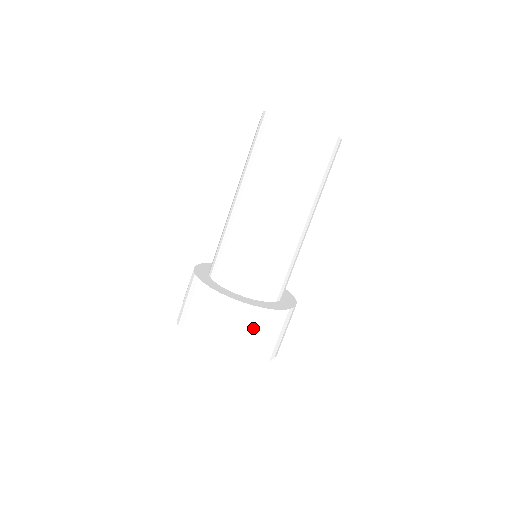
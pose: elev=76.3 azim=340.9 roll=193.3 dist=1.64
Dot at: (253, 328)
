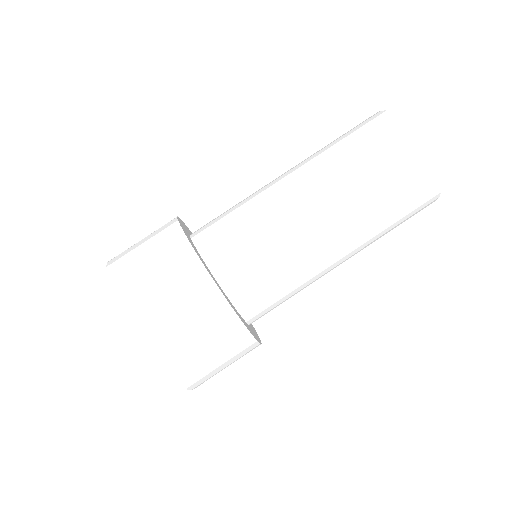
Dot at: (168, 274)
